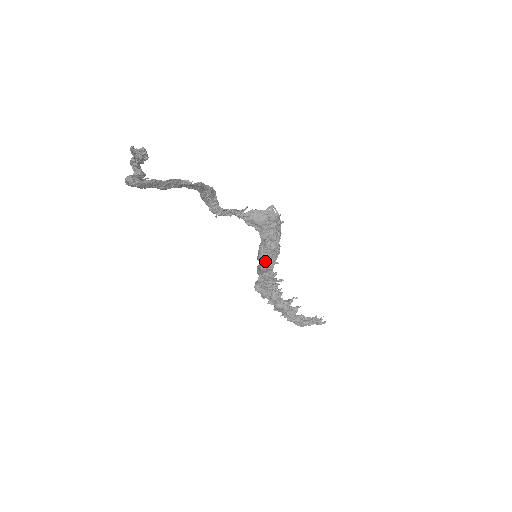
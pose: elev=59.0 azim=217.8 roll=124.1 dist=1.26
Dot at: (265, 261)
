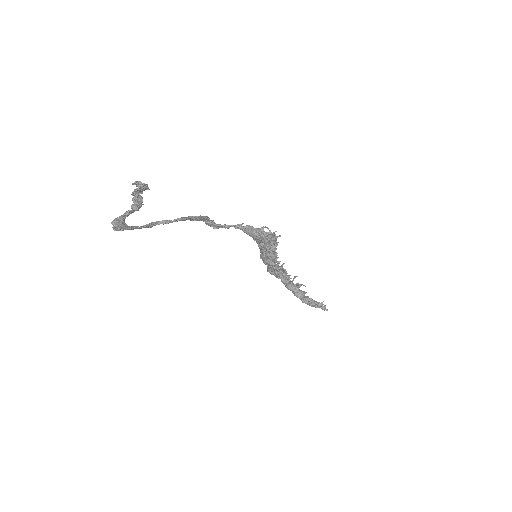
Dot at: (265, 261)
